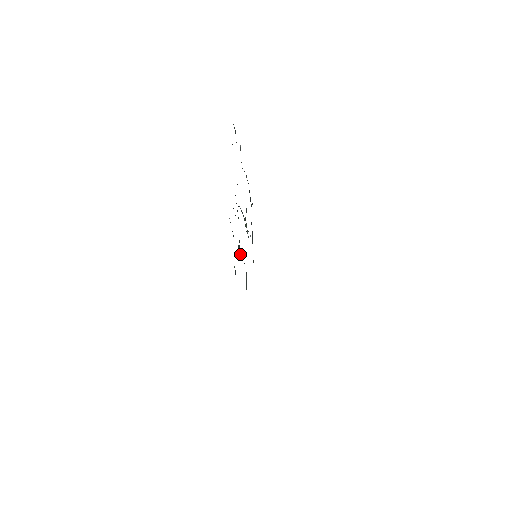
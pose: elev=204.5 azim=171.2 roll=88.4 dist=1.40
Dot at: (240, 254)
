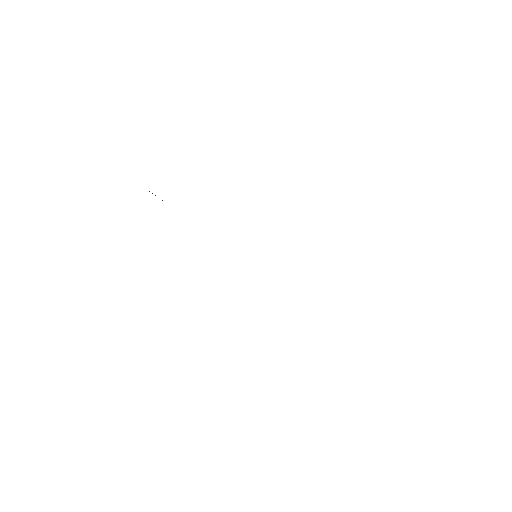
Dot at: occluded
